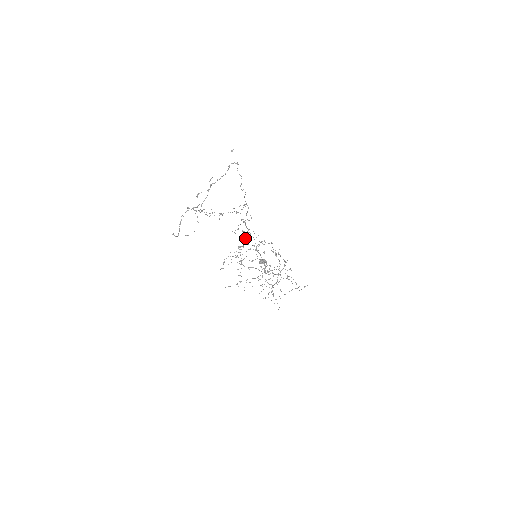
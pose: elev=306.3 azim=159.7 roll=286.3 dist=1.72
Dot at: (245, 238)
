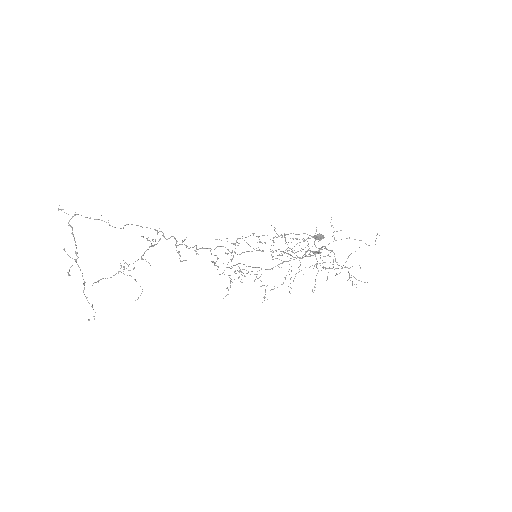
Dot at: (211, 253)
